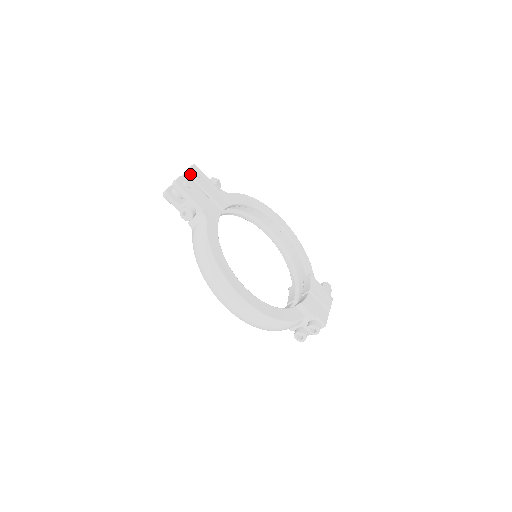
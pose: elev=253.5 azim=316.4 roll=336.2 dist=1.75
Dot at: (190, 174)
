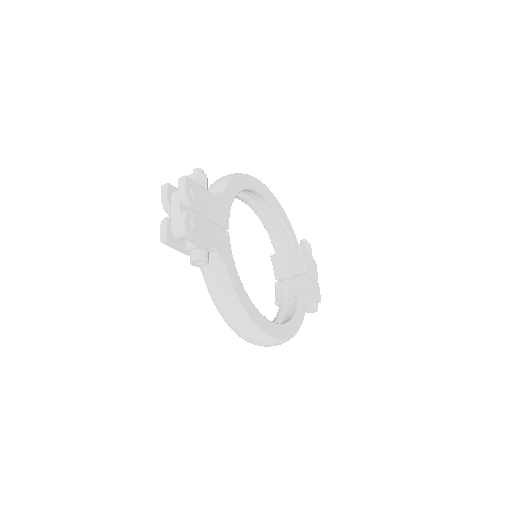
Dot at: (189, 201)
